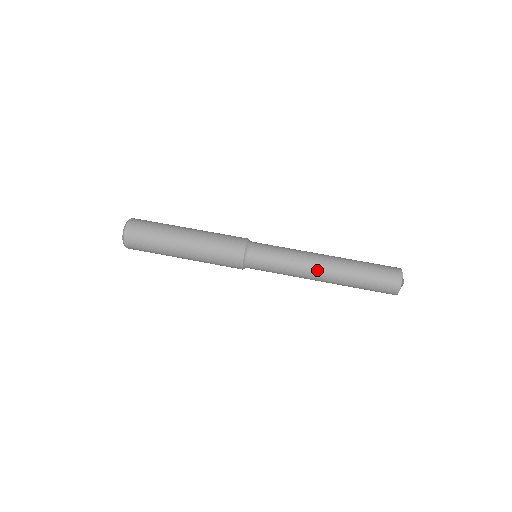
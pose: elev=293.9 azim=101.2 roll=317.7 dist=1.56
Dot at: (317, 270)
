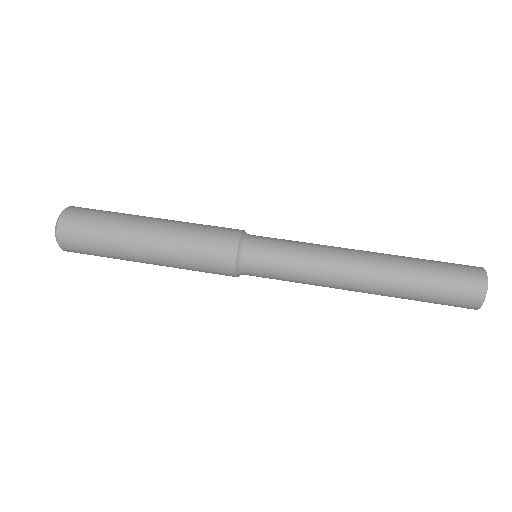
Dot at: (350, 279)
